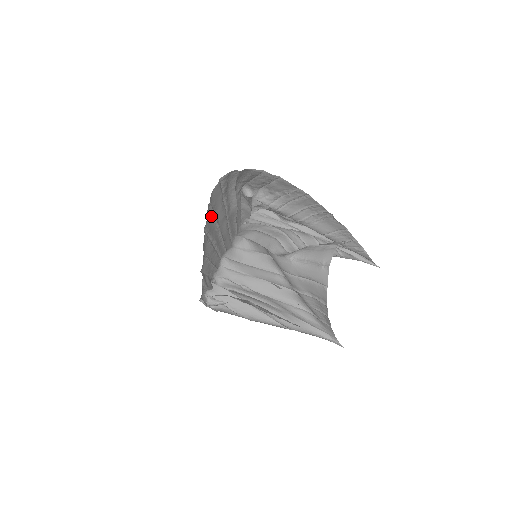
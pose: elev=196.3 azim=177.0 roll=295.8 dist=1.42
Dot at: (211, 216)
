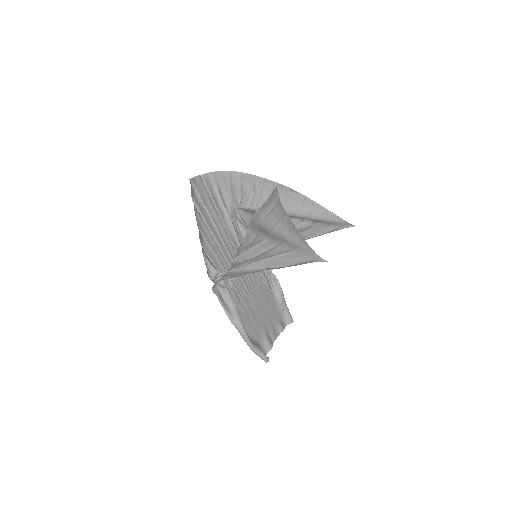
Dot at: (200, 200)
